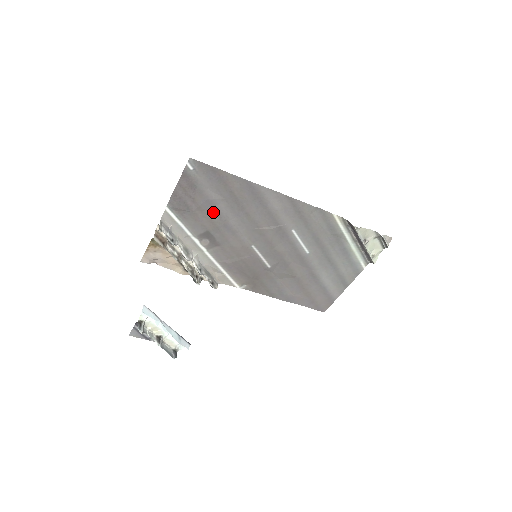
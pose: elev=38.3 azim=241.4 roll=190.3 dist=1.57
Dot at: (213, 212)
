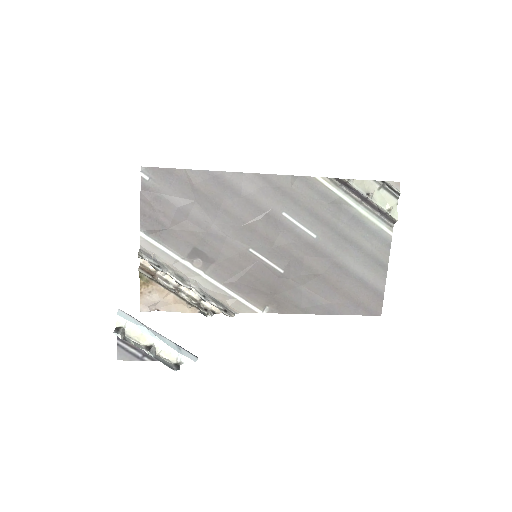
Dot at: (190, 222)
